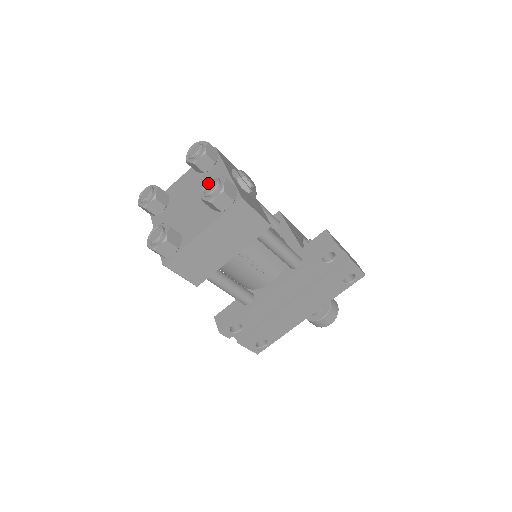
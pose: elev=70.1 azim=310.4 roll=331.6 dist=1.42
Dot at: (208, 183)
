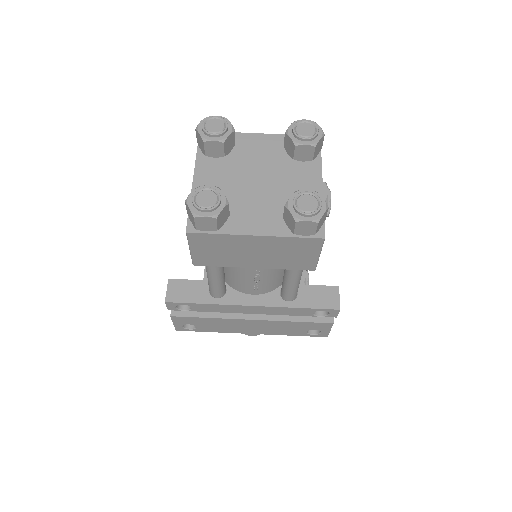
Dot at: (306, 195)
